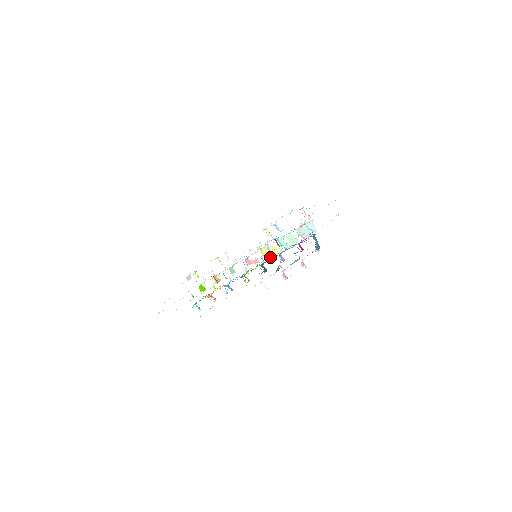
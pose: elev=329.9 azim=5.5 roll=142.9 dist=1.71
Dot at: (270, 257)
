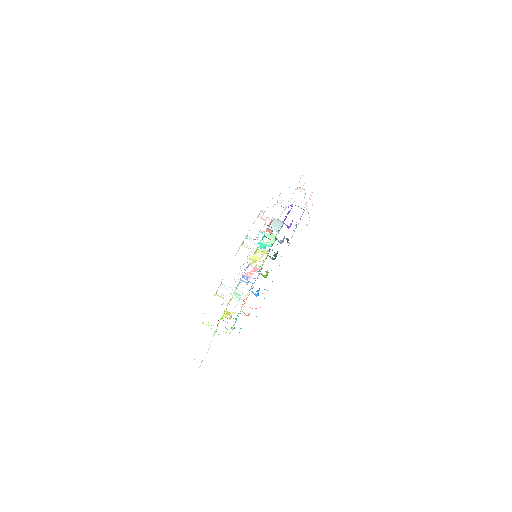
Dot at: occluded
